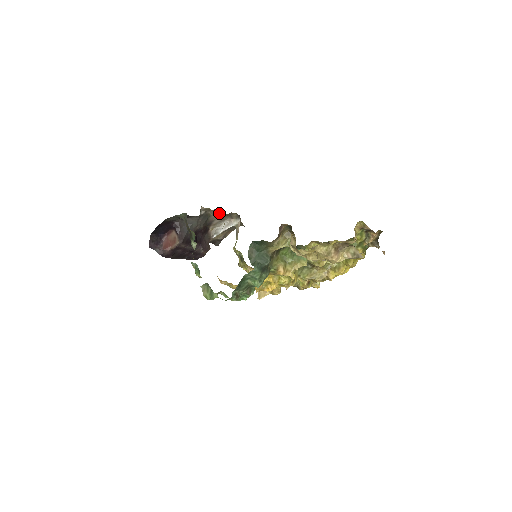
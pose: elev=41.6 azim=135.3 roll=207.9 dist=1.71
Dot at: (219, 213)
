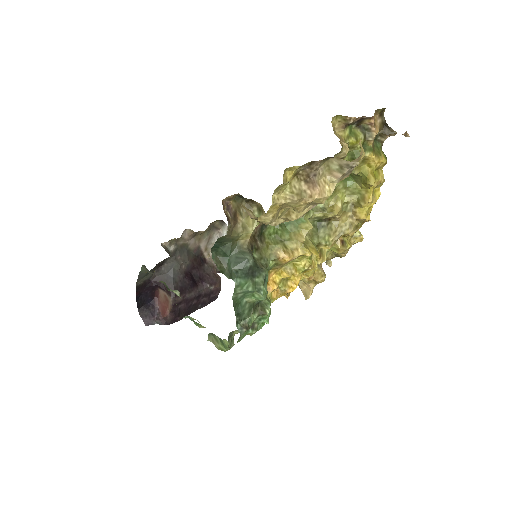
Dot at: (195, 234)
